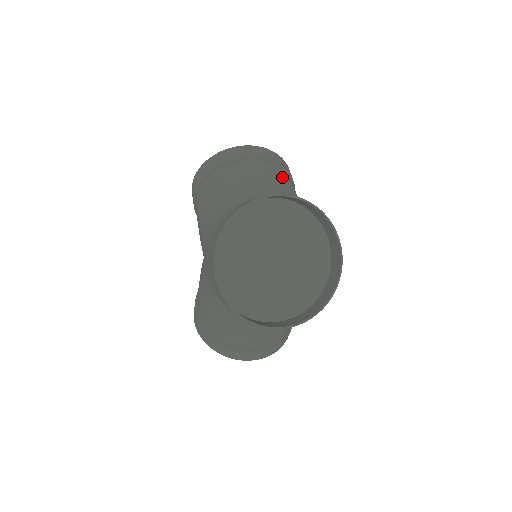
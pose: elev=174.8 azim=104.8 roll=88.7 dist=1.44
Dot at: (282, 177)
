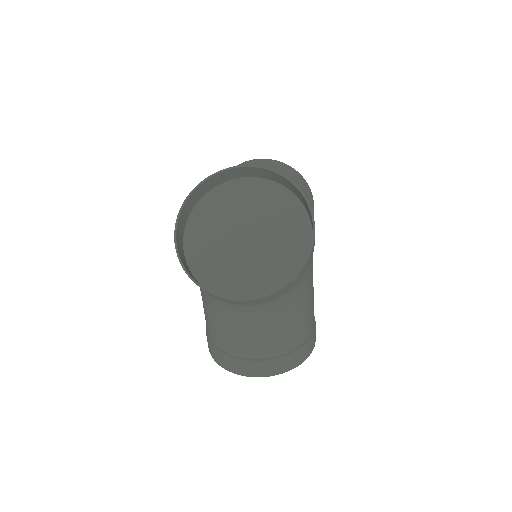
Dot at: occluded
